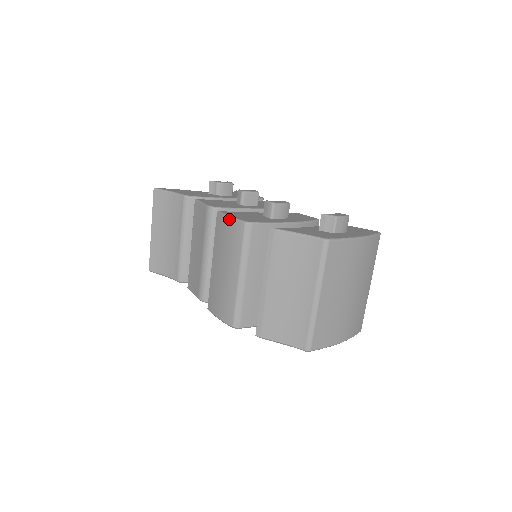
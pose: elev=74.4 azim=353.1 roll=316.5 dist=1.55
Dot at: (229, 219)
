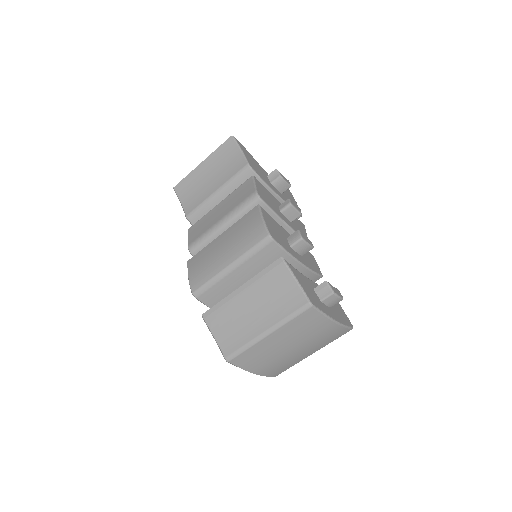
Dot at: (261, 220)
